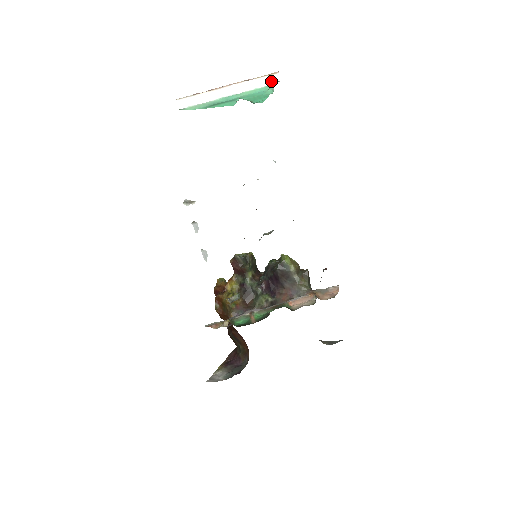
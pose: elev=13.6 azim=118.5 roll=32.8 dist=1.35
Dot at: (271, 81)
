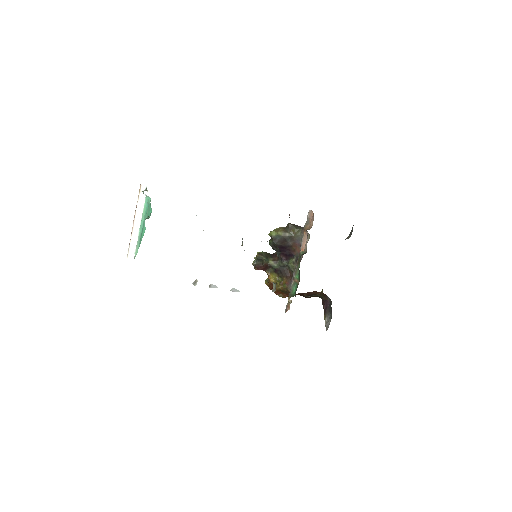
Dot at: occluded
